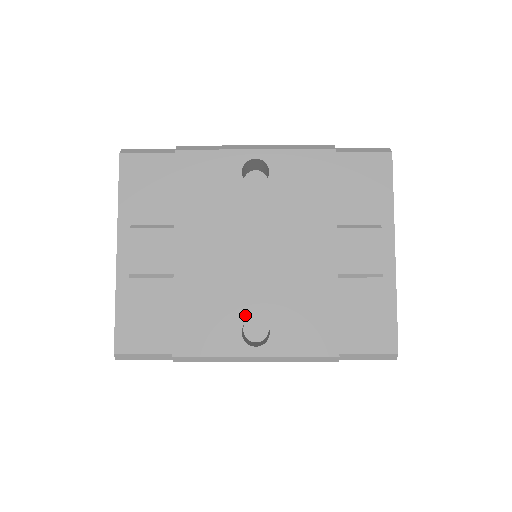
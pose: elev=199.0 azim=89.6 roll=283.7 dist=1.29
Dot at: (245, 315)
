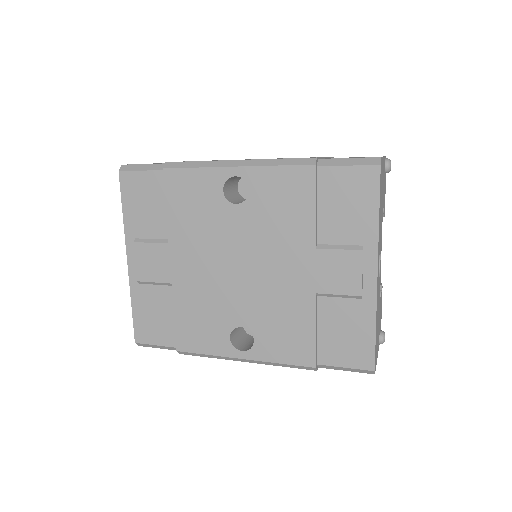
Dot at: (232, 324)
